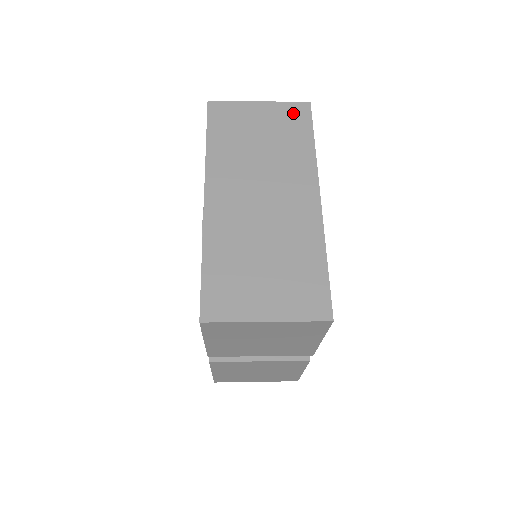
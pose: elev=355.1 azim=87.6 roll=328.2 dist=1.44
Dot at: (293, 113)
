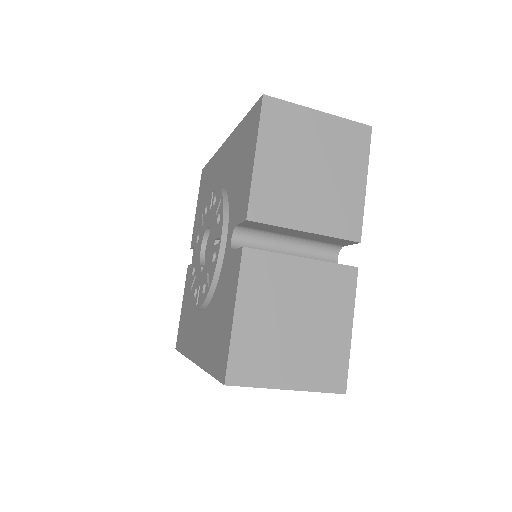
Dot at: occluded
